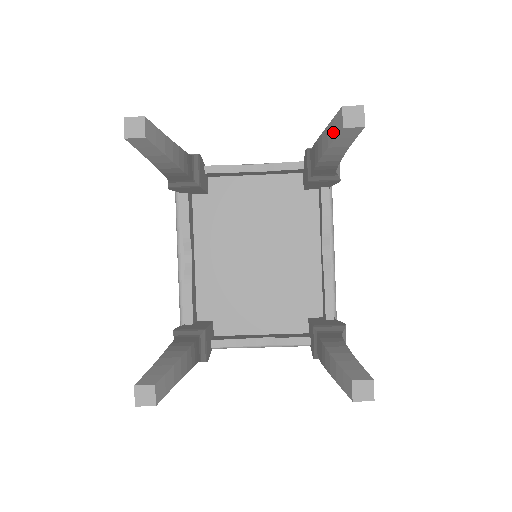
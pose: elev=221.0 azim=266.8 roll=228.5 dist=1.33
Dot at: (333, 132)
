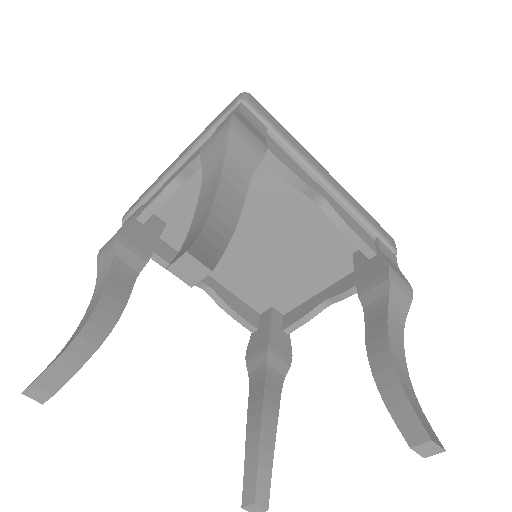
Dot at: occluded
